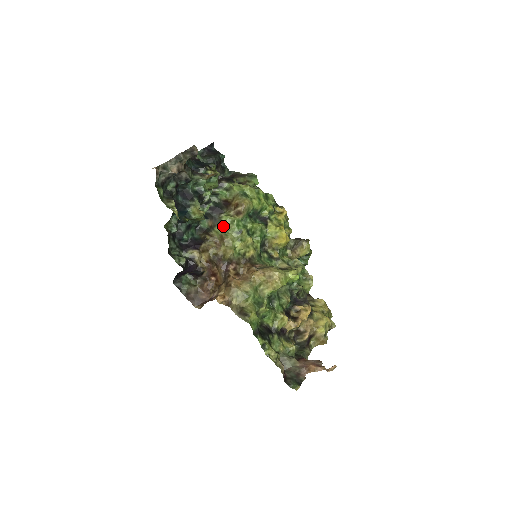
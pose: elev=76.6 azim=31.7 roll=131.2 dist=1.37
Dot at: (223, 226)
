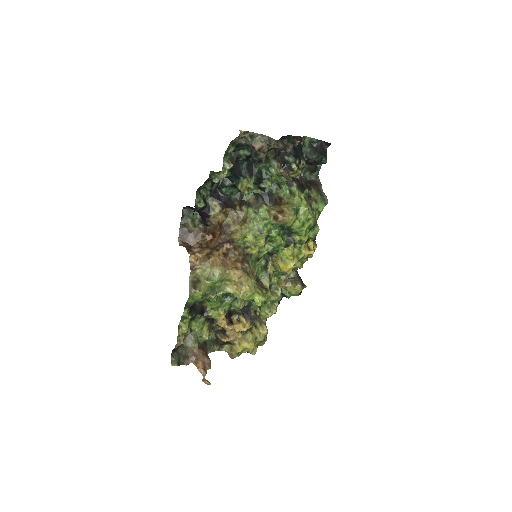
Dot at: (256, 214)
